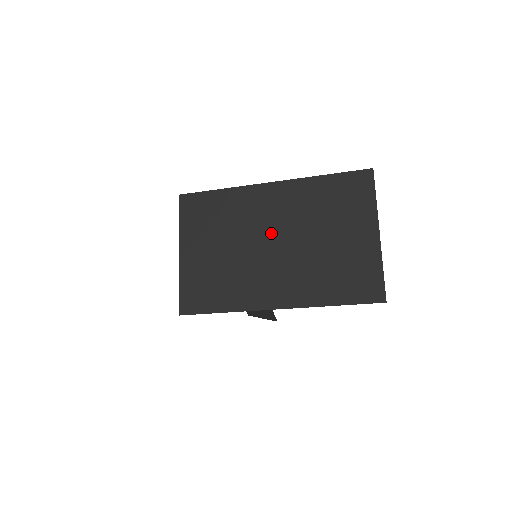
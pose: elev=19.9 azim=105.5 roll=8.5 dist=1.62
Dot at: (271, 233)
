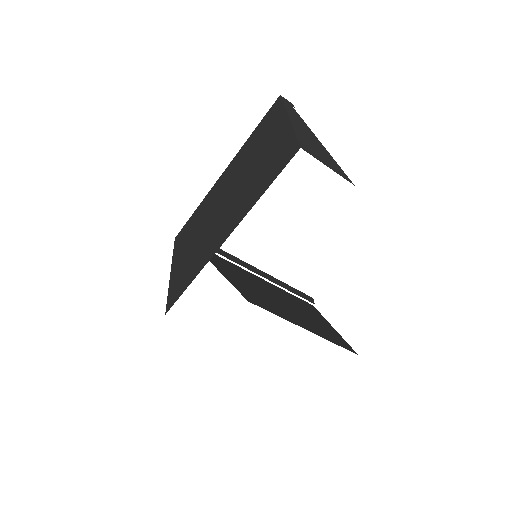
Dot at: (222, 199)
